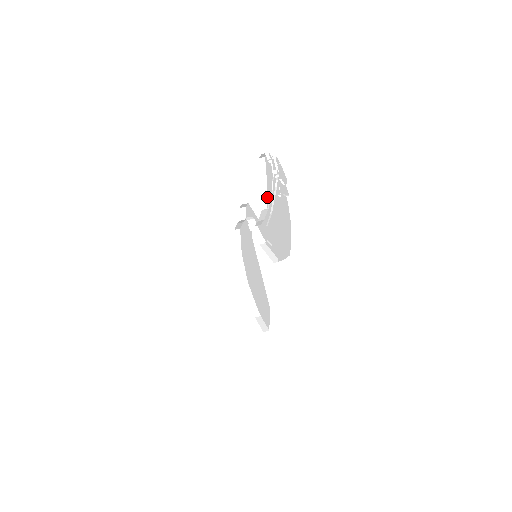
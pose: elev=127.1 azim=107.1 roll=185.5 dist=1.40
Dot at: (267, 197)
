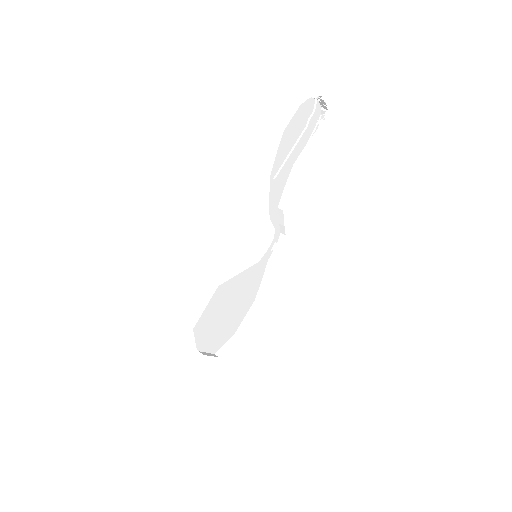
Dot at: (303, 156)
